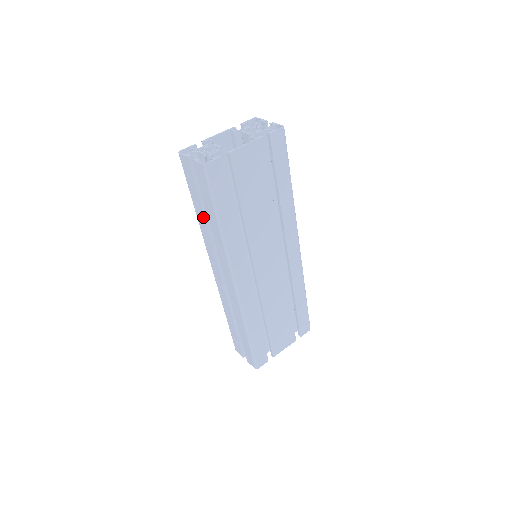
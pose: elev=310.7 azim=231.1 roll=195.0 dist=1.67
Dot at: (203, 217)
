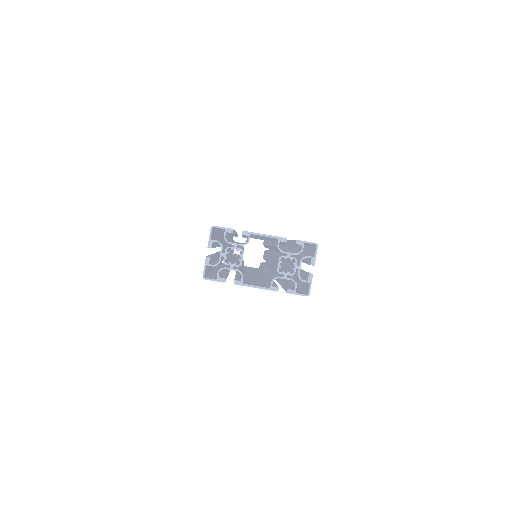
Dot at: occluded
